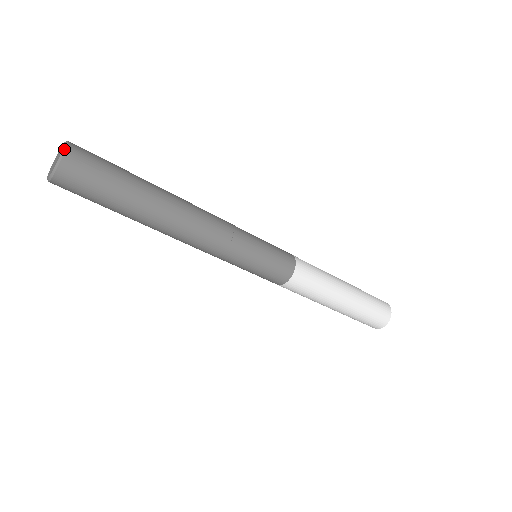
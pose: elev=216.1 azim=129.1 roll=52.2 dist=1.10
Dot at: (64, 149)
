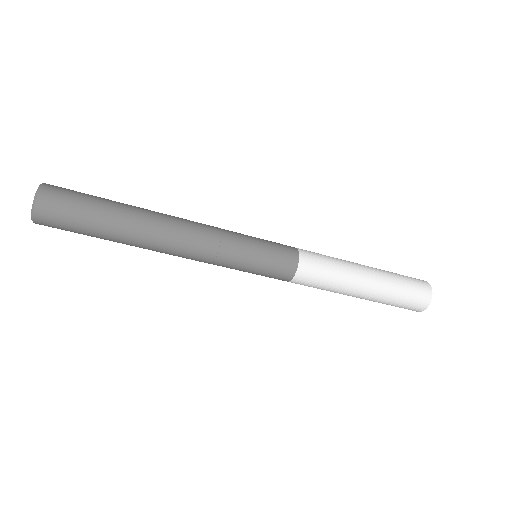
Dot at: (33, 204)
